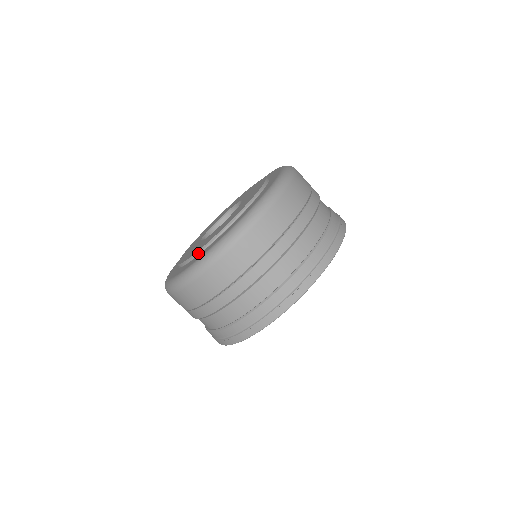
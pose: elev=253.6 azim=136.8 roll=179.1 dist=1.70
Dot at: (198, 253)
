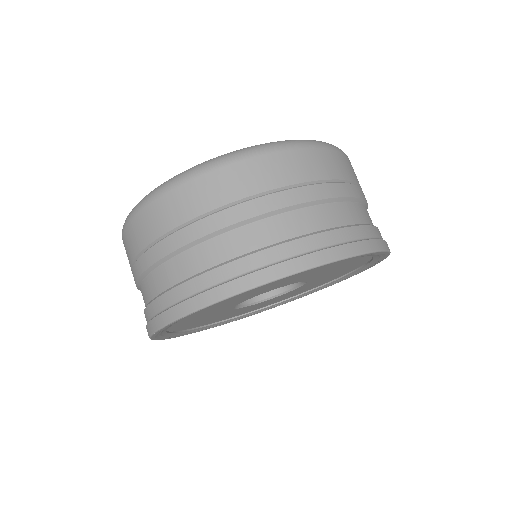
Dot at: occluded
